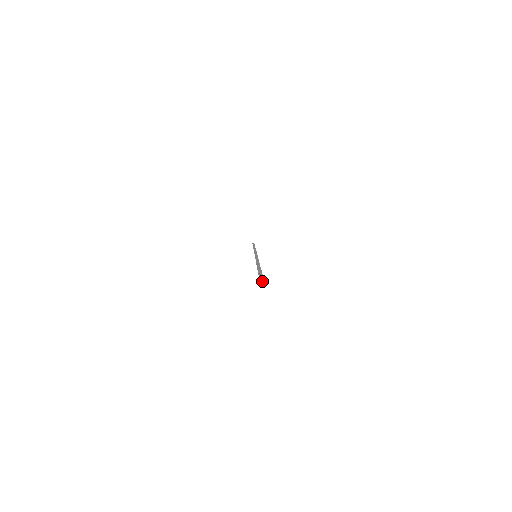
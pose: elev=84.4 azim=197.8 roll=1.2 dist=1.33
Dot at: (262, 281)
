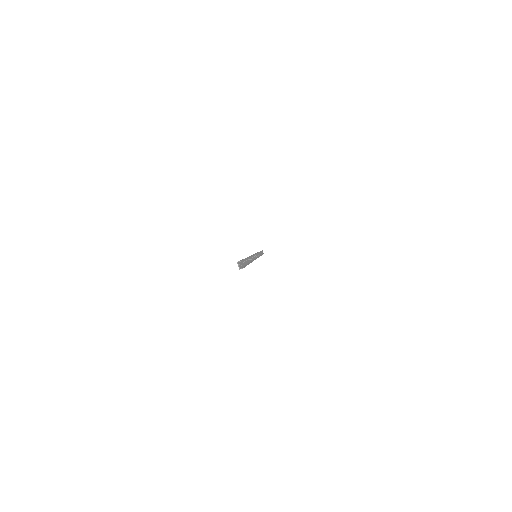
Dot at: (242, 267)
